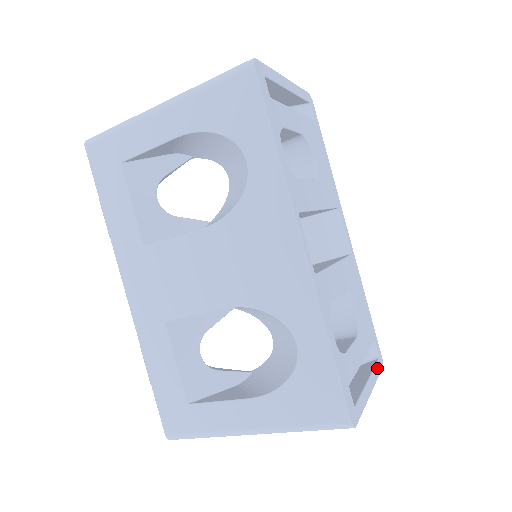
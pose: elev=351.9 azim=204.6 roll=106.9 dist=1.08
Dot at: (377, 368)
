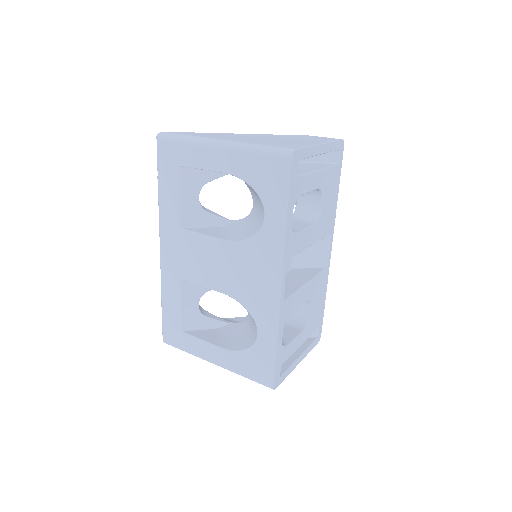
Dot at: (312, 345)
